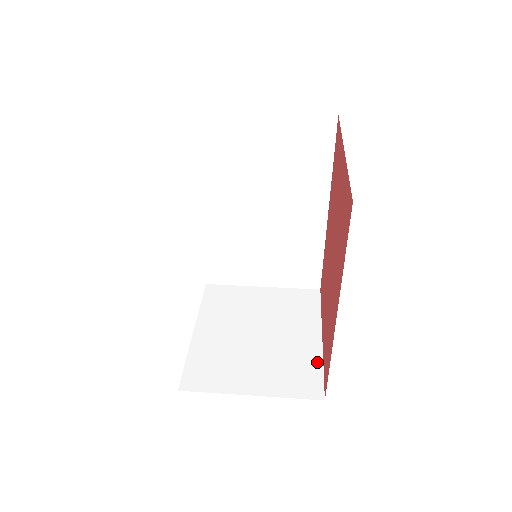
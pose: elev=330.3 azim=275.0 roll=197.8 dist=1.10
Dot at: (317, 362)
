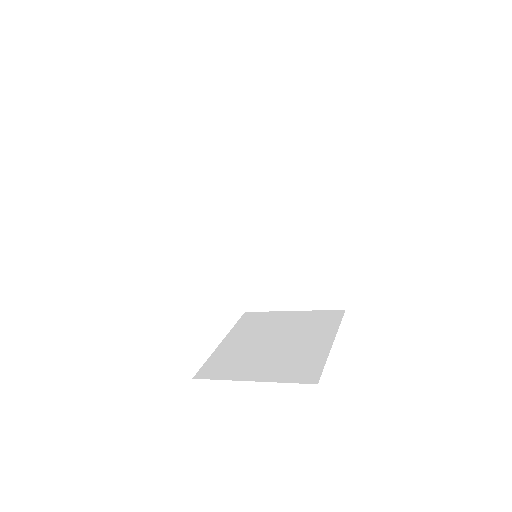
Dot at: (321, 358)
